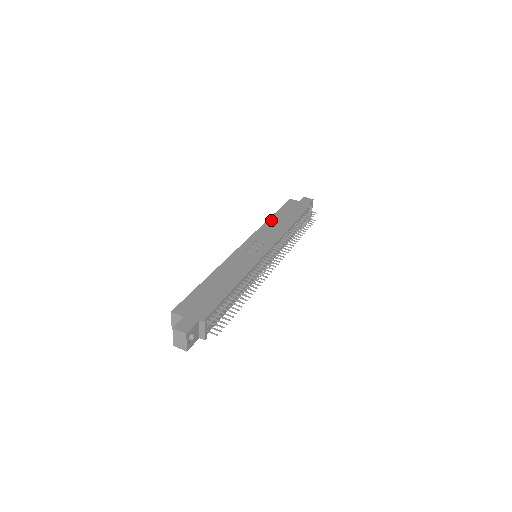
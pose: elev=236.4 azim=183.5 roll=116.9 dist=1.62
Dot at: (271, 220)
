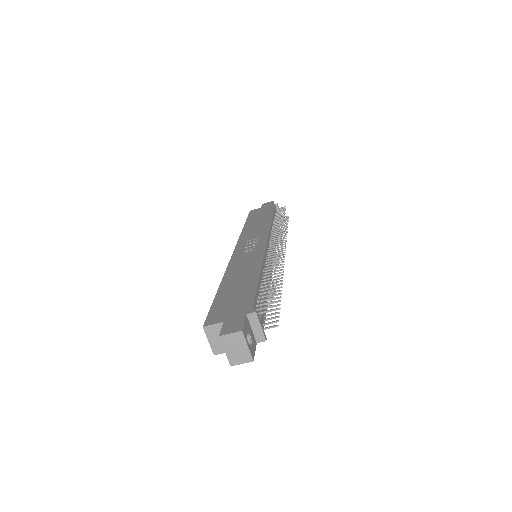
Dot at: (246, 227)
